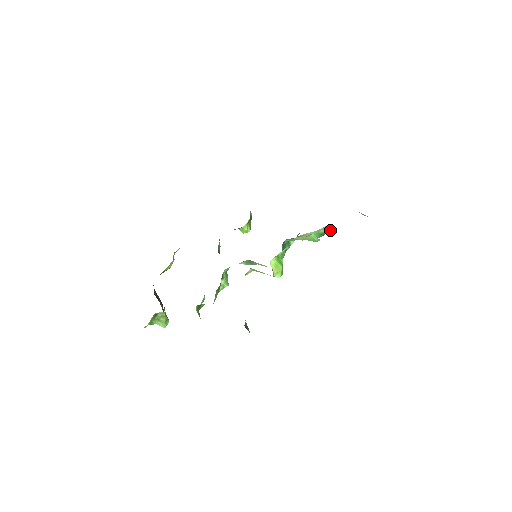
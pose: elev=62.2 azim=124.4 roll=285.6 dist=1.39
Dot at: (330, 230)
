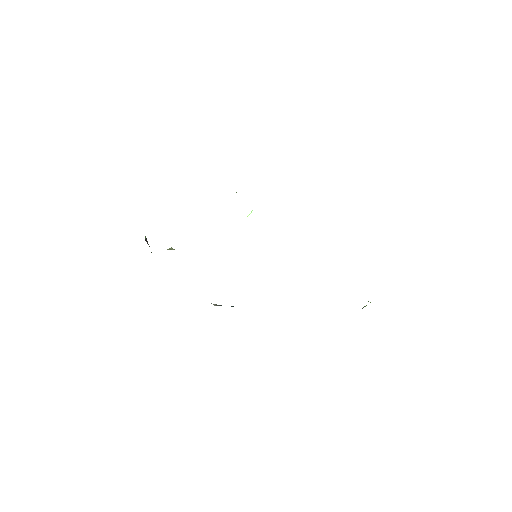
Dot at: occluded
